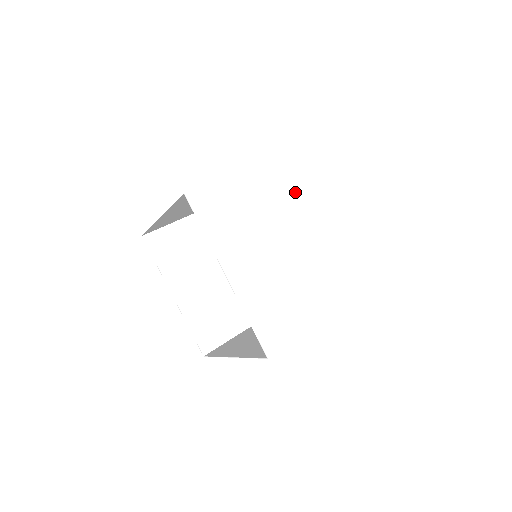
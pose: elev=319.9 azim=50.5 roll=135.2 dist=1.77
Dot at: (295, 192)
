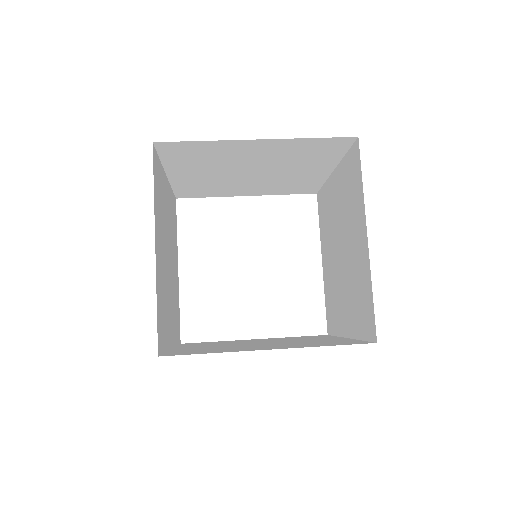
Dot at: (209, 183)
